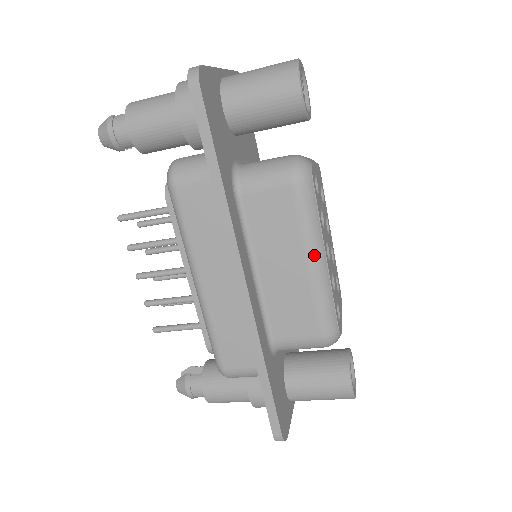
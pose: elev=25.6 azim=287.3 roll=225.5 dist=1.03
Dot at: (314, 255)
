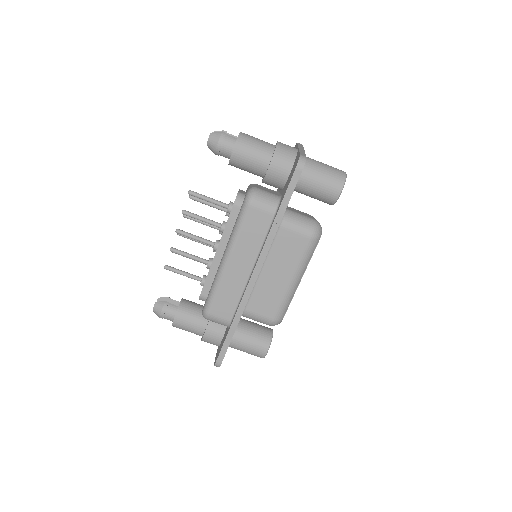
Dot at: (297, 277)
